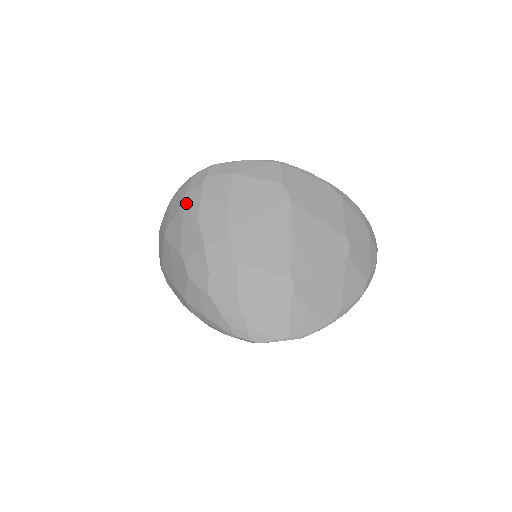
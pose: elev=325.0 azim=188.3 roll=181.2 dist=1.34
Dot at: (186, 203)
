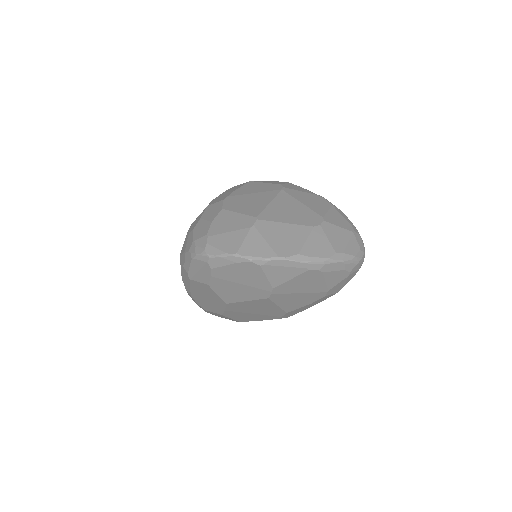
Dot at: occluded
